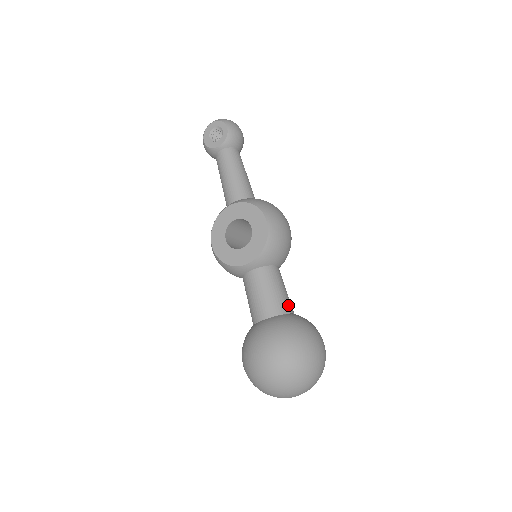
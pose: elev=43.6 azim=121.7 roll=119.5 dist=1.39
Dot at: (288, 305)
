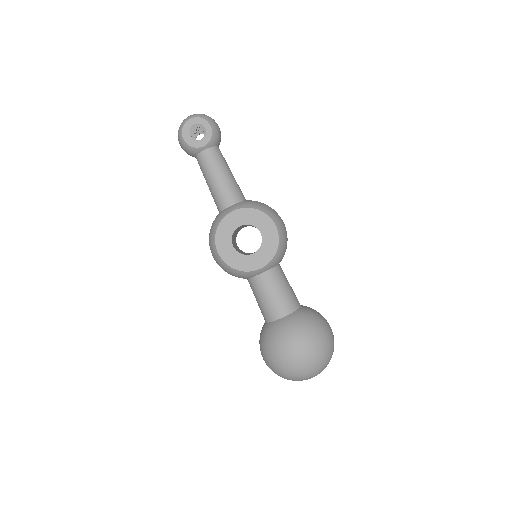
Dot at: (297, 299)
